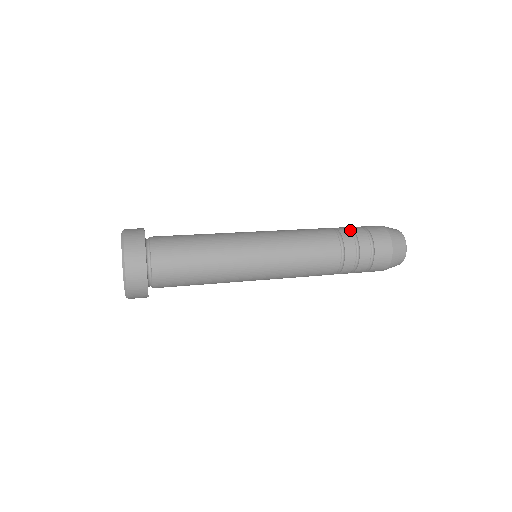
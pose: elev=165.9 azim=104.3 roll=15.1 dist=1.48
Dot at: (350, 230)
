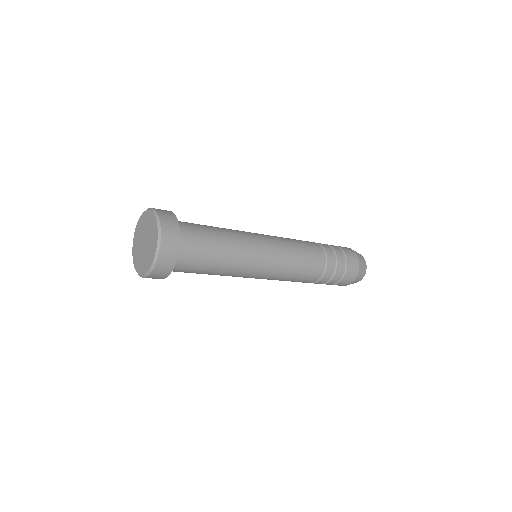
Dot at: (333, 251)
